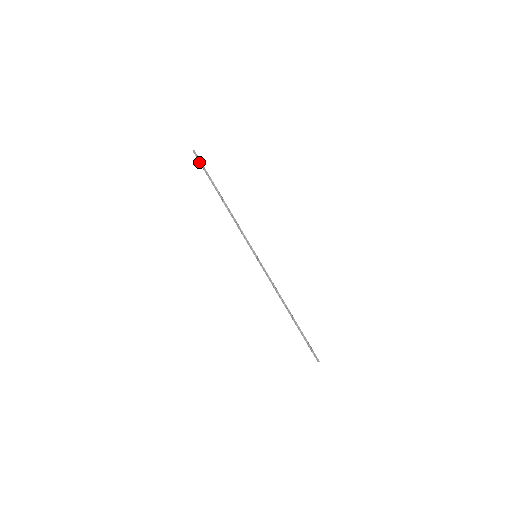
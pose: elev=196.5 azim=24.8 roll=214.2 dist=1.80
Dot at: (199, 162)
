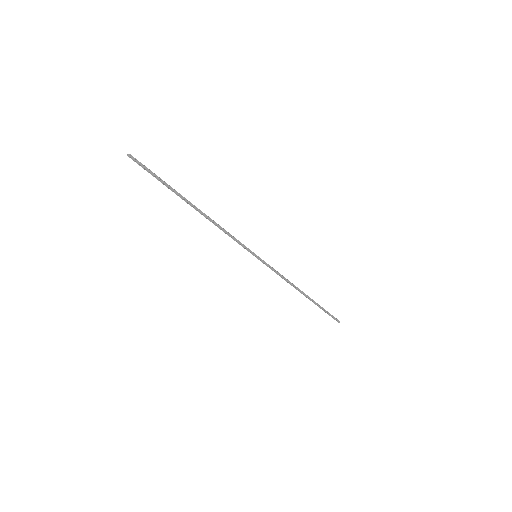
Dot at: occluded
